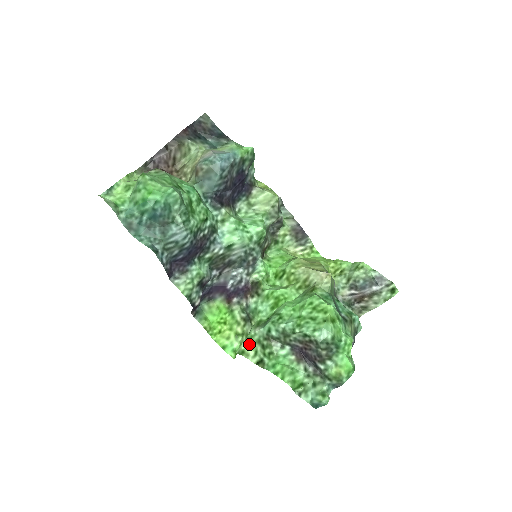
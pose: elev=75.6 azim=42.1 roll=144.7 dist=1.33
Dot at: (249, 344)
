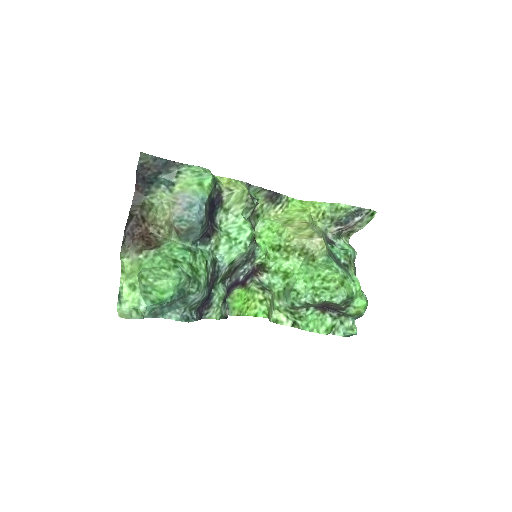
Dot at: (279, 313)
